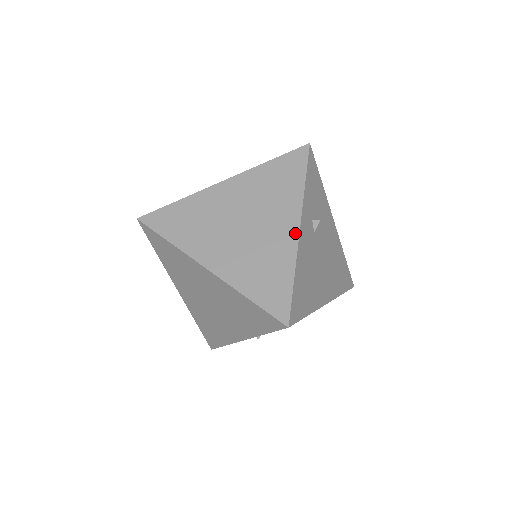
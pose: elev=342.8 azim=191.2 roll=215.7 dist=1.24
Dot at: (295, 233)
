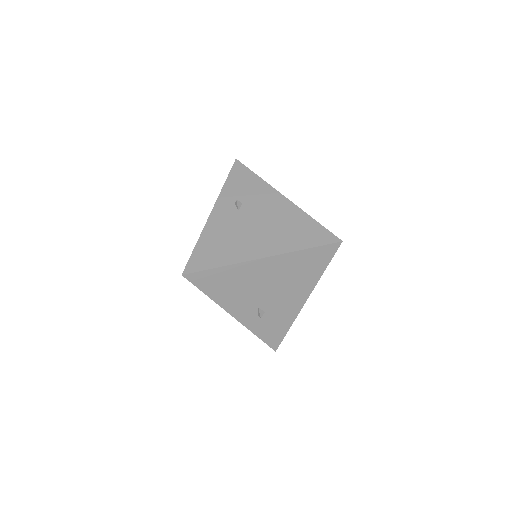
Dot at: (209, 217)
